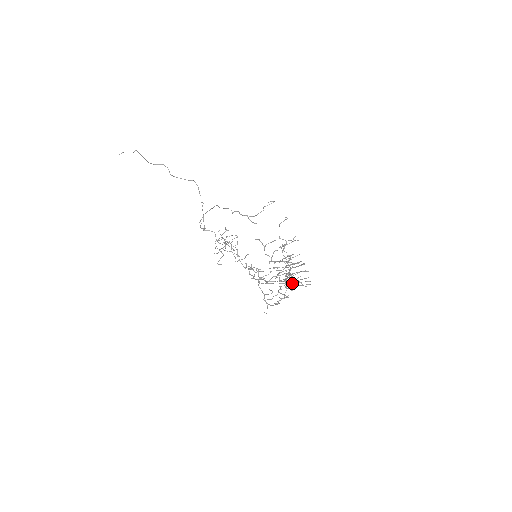
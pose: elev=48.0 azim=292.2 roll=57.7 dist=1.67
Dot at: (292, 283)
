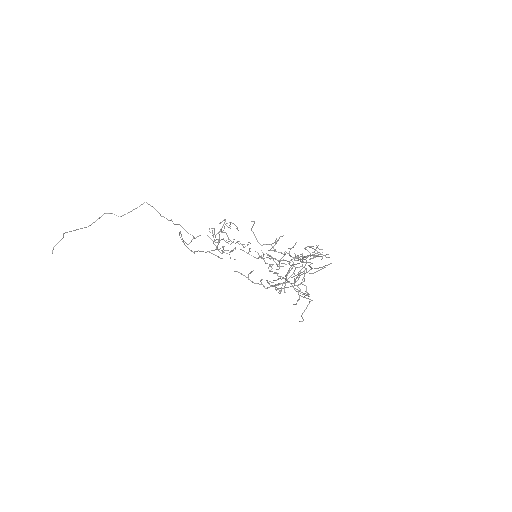
Dot at: (311, 263)
